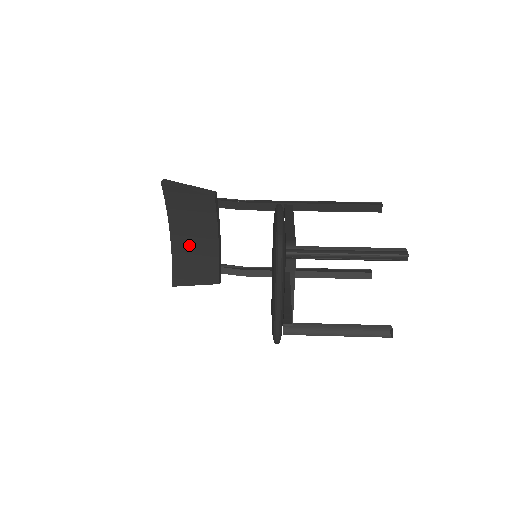
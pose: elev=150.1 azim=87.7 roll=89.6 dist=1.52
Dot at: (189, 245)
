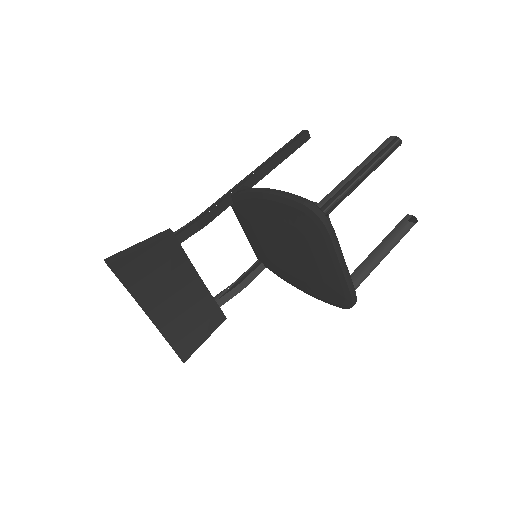
Dot at: (173, 307)
